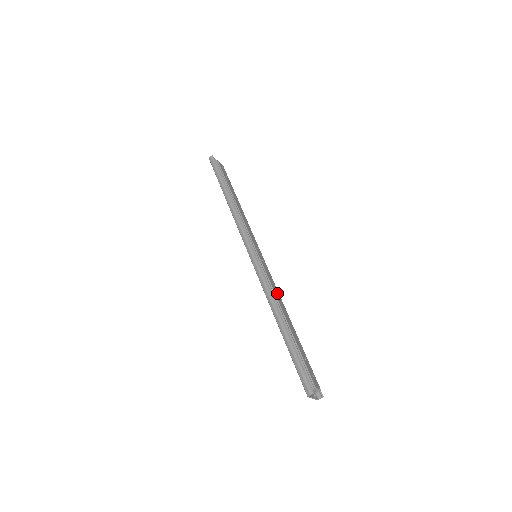
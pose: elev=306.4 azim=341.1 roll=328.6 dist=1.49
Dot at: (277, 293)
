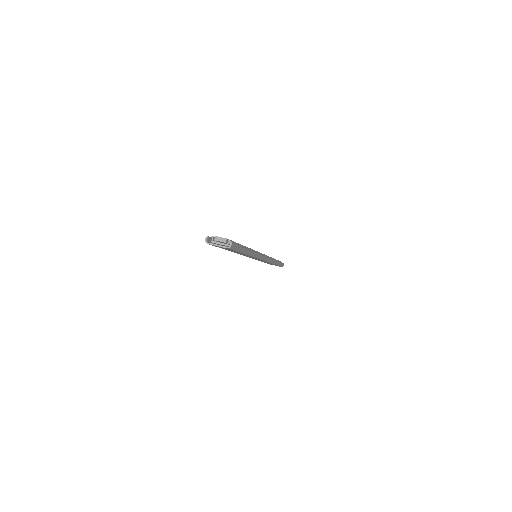
Dot at: occluded
